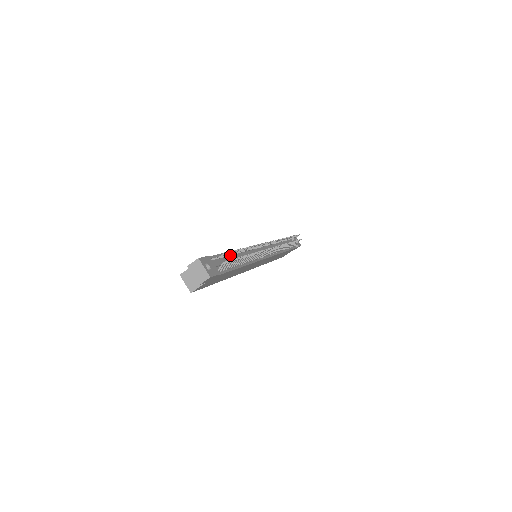
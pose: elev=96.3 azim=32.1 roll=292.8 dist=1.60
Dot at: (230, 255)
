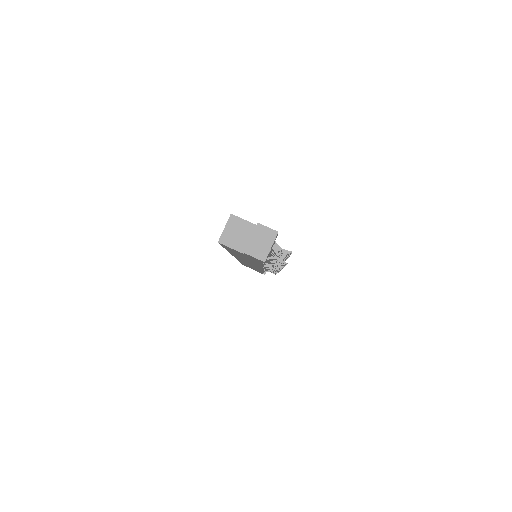
Dot at: (280, 252)
